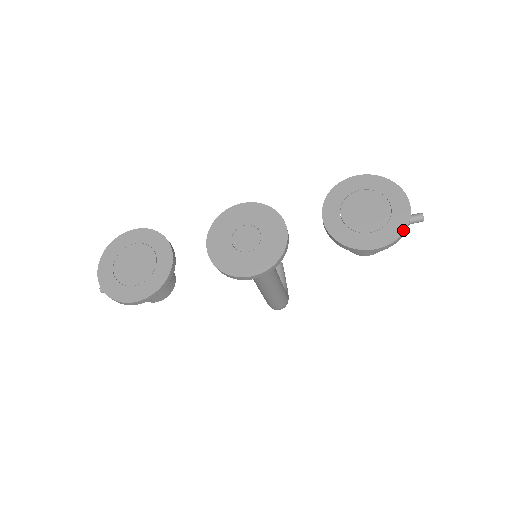
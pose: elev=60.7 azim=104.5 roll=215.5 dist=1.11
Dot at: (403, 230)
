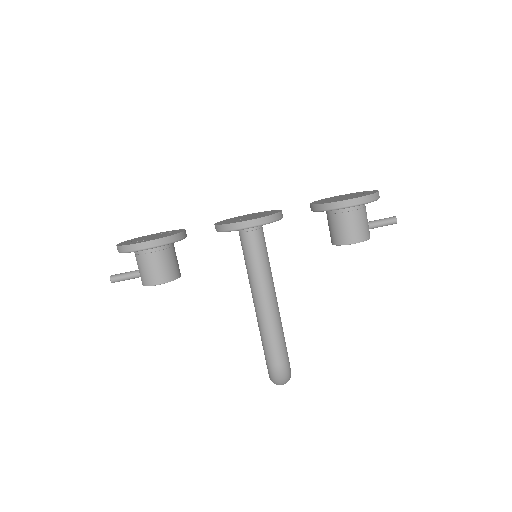
Dot at: (373, 193)
